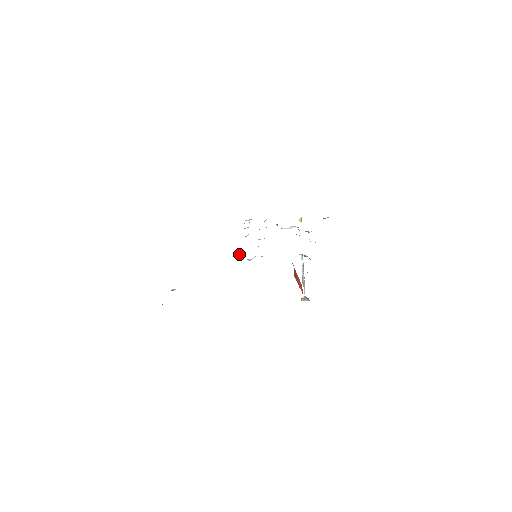
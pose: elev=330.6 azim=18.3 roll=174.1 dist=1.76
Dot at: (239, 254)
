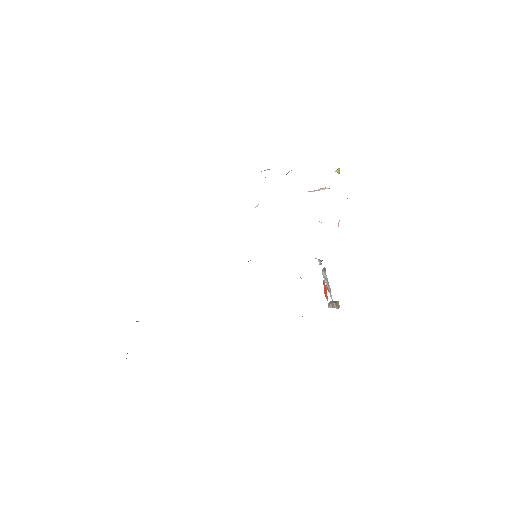
Dot at: occluded
